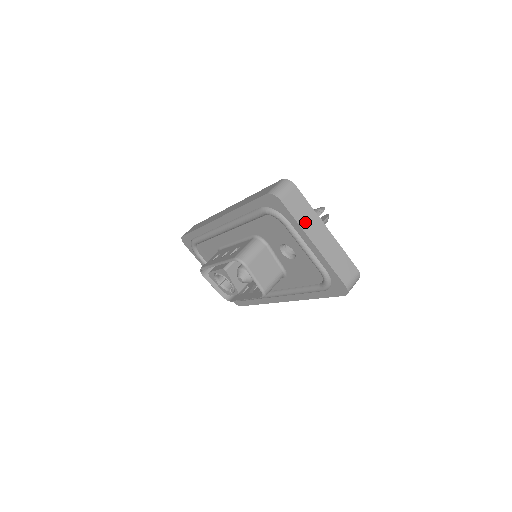
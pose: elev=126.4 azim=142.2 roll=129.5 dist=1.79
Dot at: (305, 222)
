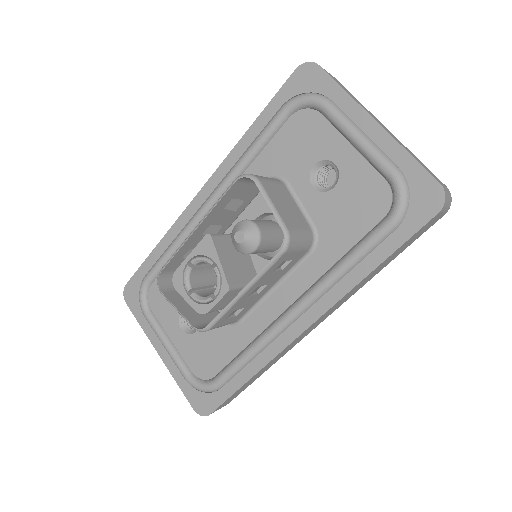
Dot at: occluded
